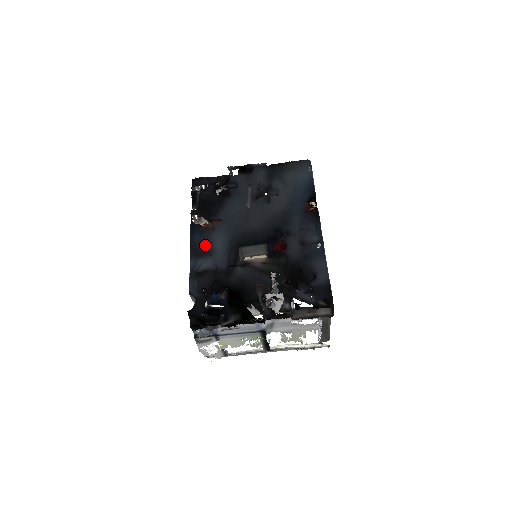
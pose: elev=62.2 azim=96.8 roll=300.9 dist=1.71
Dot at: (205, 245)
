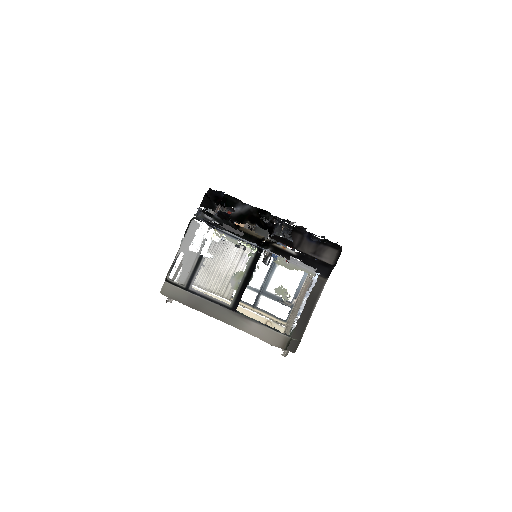
Dot at: occluded
